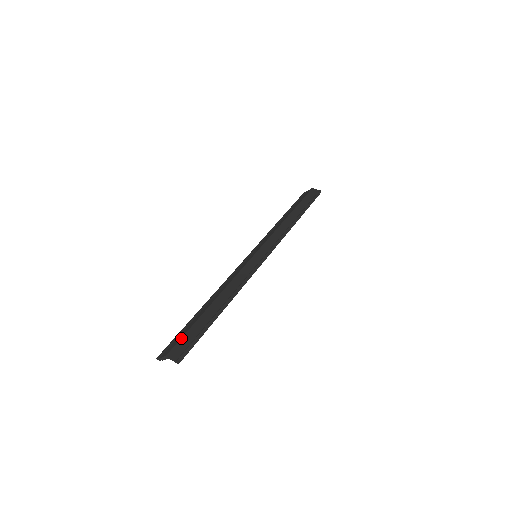
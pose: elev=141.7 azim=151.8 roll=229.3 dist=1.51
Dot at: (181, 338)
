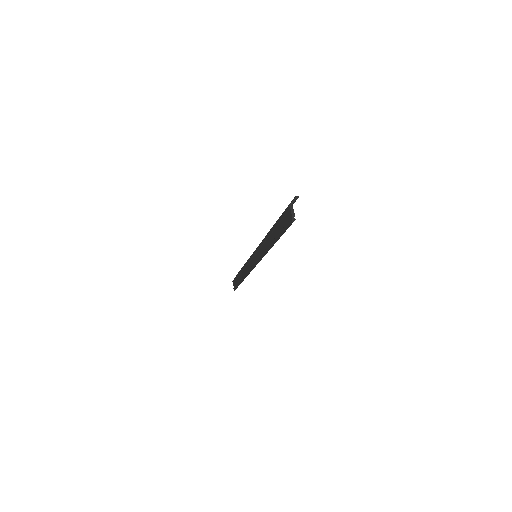
Dot at: (282, 214)
